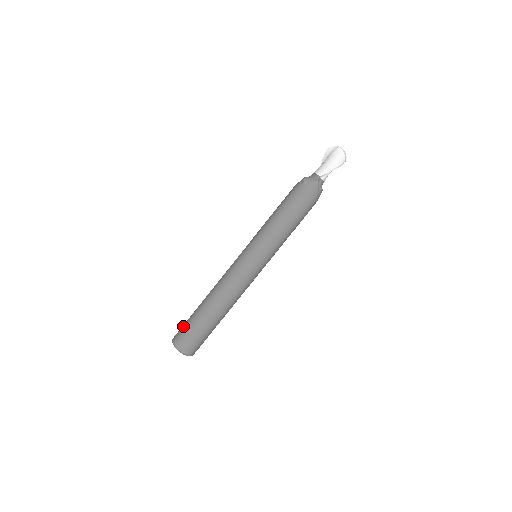
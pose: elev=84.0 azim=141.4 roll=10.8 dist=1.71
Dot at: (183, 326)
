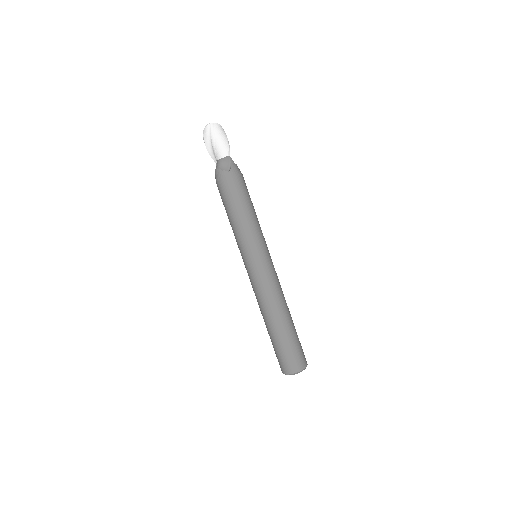
Dot at: (284, 357)
